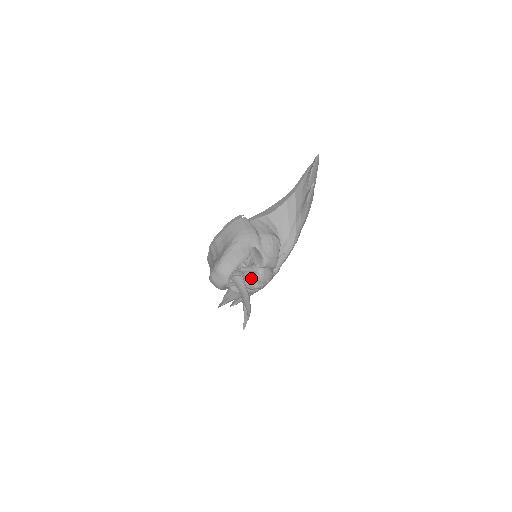
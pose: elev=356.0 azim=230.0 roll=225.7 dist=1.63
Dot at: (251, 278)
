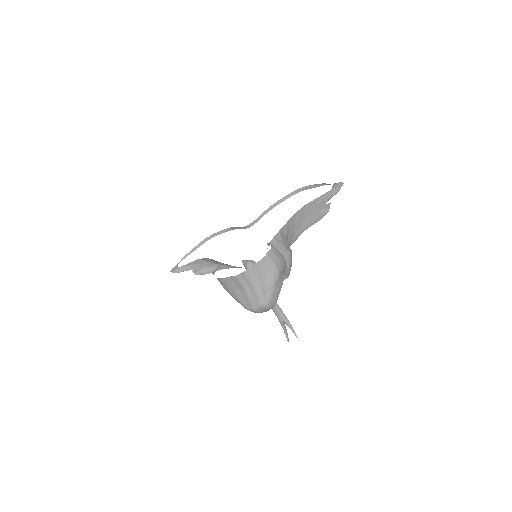
Dot at: occluded
